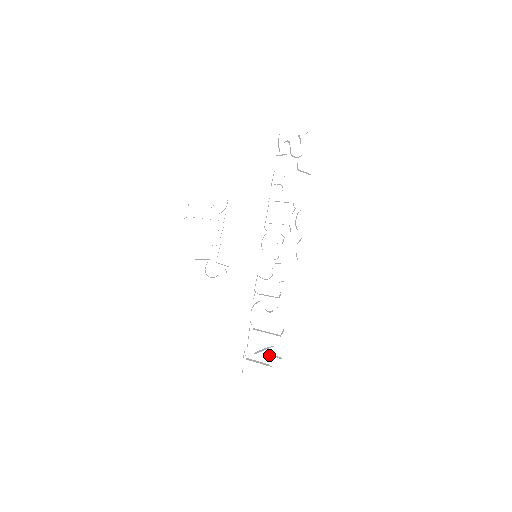
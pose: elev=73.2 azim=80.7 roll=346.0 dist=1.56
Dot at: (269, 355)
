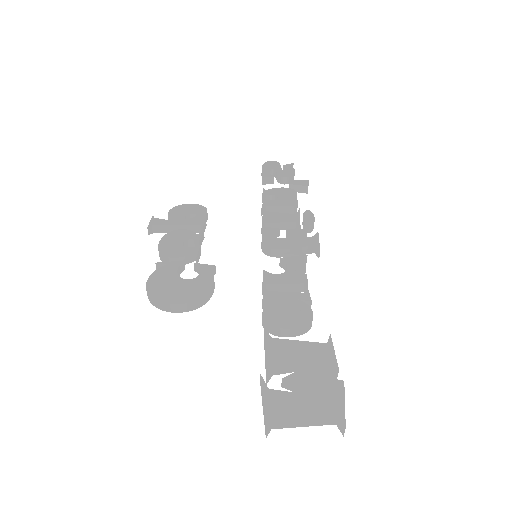
Dot at: (314, 376)
